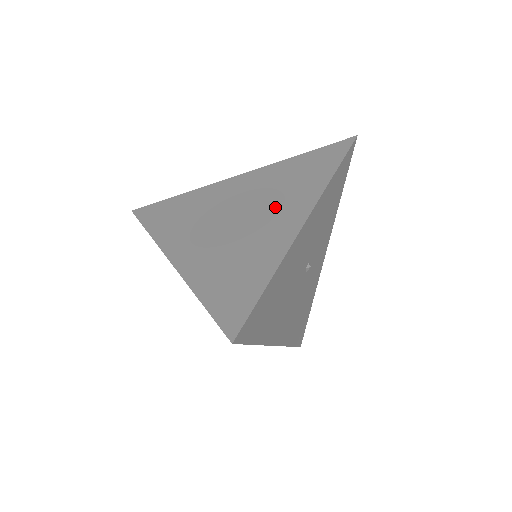
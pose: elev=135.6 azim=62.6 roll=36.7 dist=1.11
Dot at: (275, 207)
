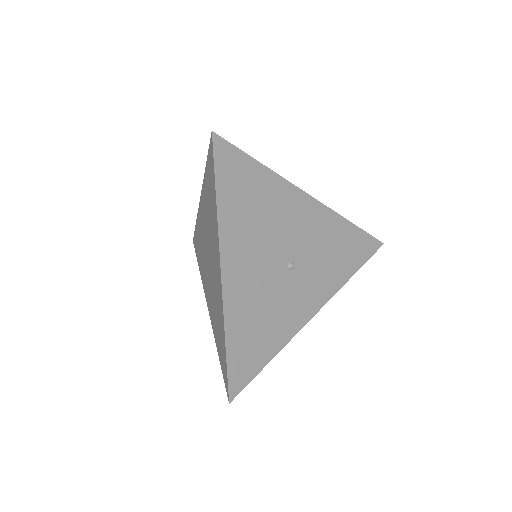
Dot at: occluded
